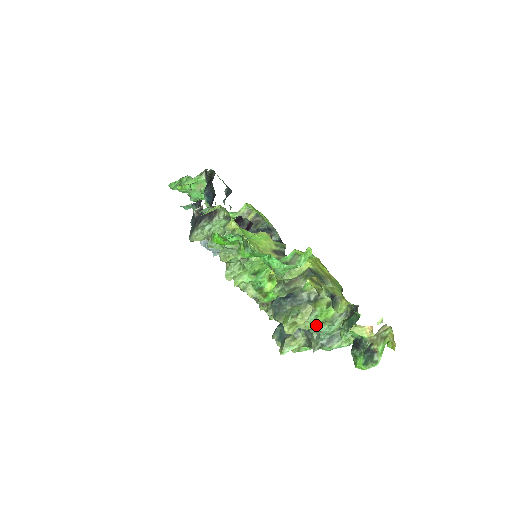
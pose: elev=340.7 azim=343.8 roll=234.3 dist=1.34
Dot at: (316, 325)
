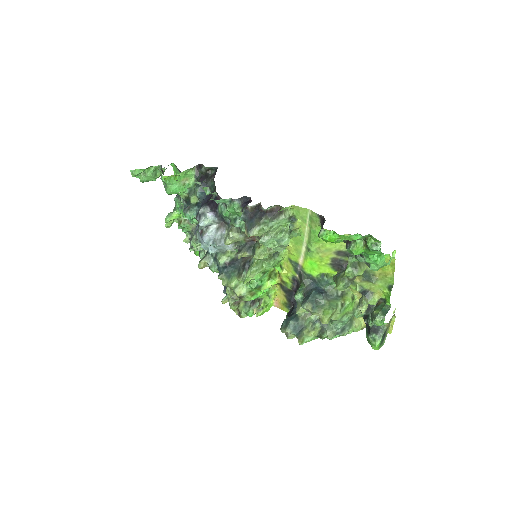
Dot at: (342, 316)
